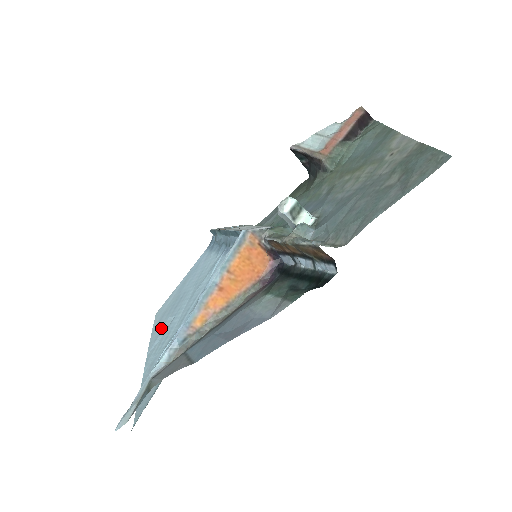
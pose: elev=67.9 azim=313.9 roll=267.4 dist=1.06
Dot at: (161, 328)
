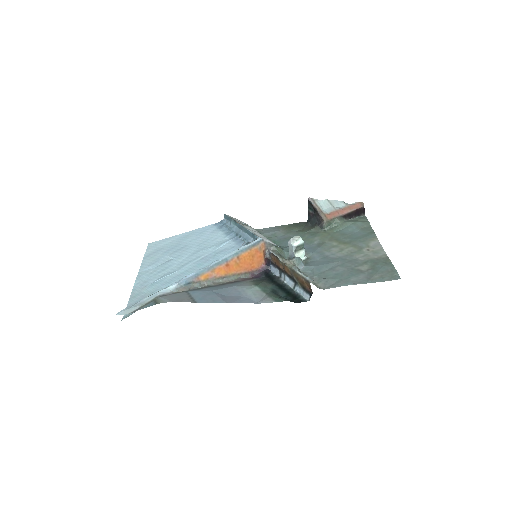
Dot at: (157, 259)
